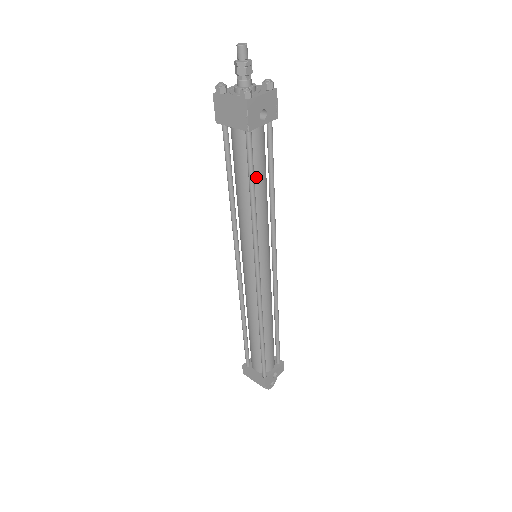
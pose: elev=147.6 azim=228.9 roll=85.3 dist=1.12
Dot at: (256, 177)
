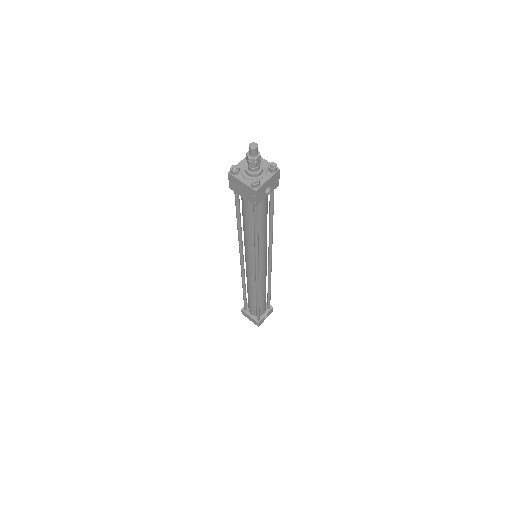
Dot at: (260, 222)
